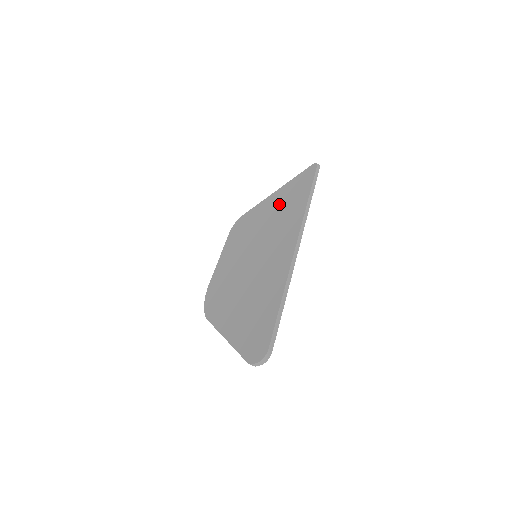
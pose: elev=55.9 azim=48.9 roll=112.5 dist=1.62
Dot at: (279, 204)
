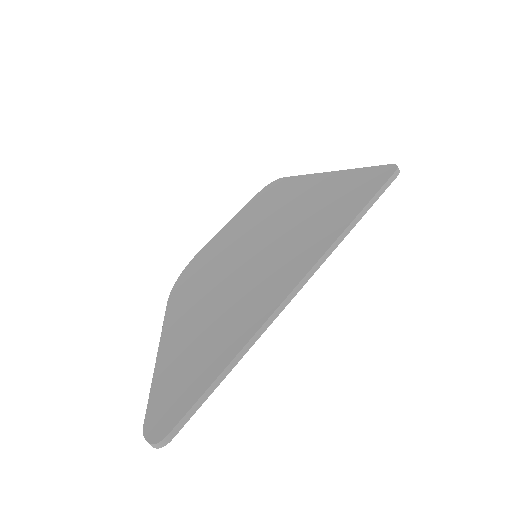
Dot at: (322, 197)
